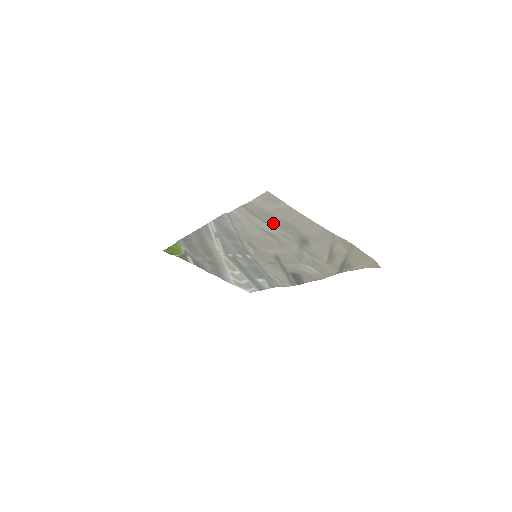
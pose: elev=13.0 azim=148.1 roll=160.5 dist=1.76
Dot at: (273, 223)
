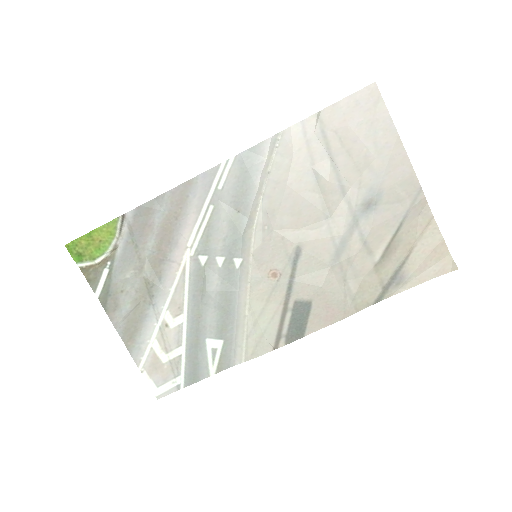
Dot at: (342, 158)
